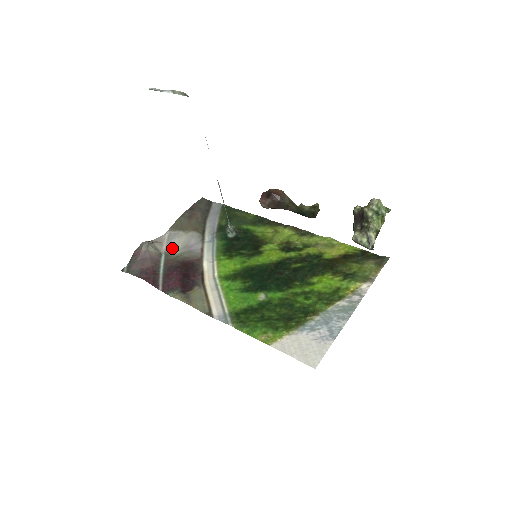
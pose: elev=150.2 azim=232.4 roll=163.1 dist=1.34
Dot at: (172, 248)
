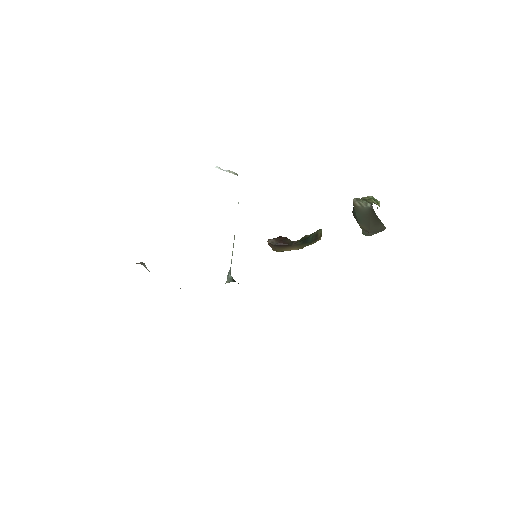
Dot at: occluded
